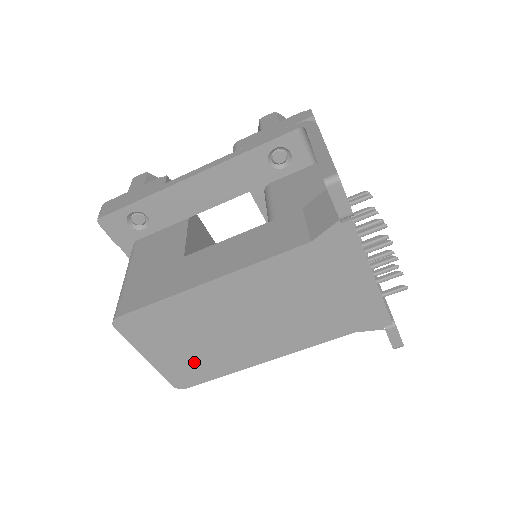
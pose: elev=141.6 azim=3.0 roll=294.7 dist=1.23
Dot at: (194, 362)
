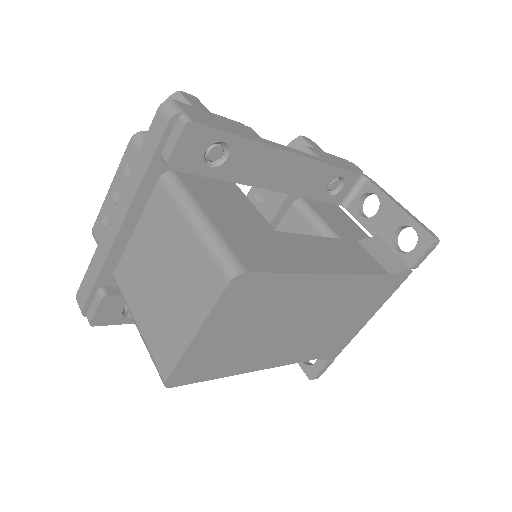
Dot at: (220, 354)
